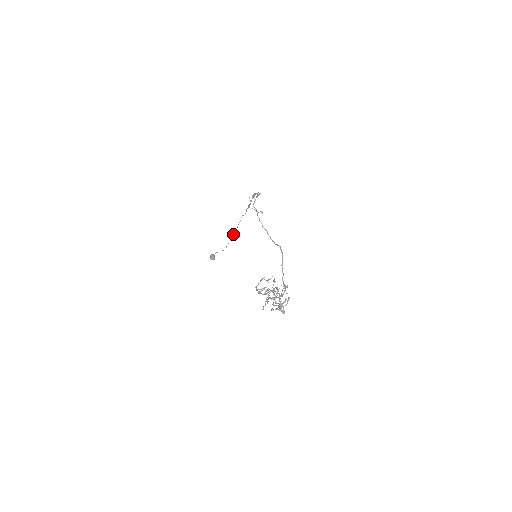
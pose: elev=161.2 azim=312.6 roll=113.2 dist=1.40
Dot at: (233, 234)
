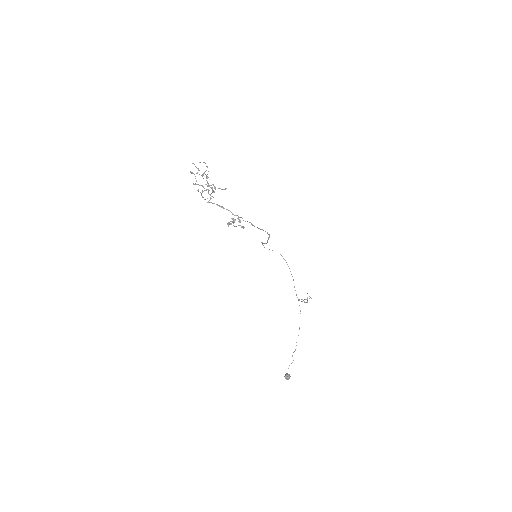
Dot at: occluded
